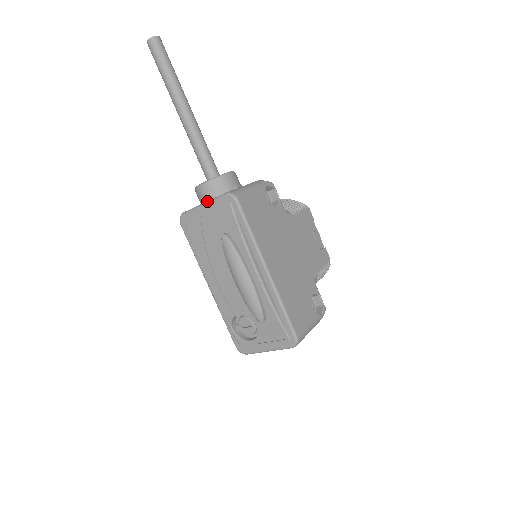
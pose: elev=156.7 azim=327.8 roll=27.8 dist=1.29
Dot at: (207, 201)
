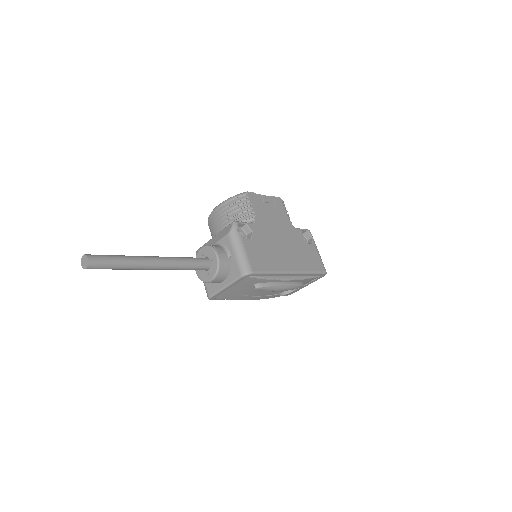
Dot at: (228, 285)
